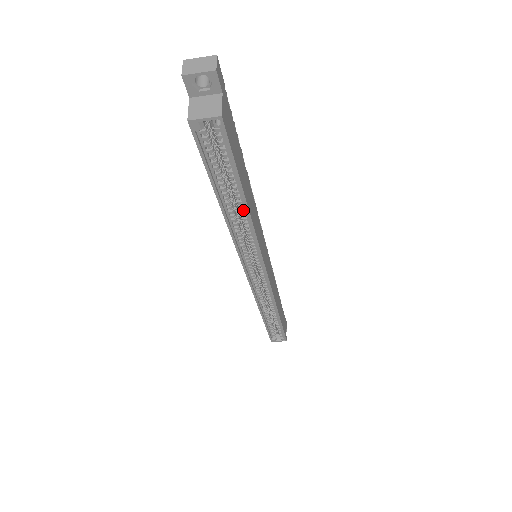
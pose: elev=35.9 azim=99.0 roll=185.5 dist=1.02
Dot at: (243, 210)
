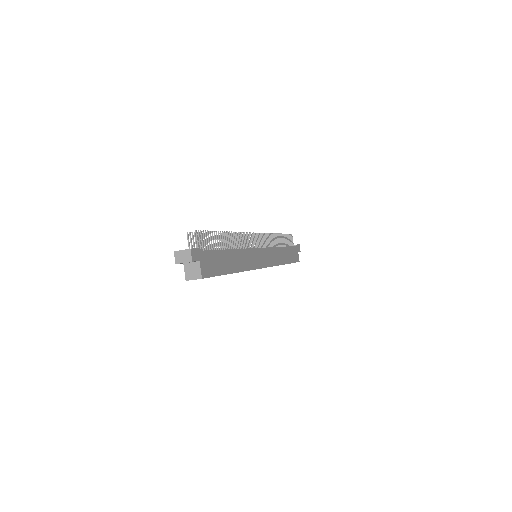
Dot at: occluded
